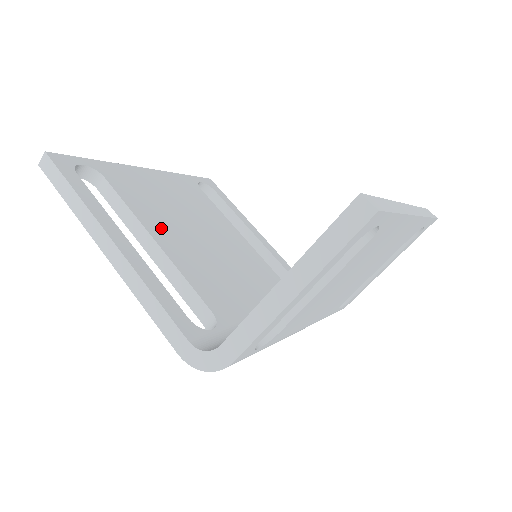
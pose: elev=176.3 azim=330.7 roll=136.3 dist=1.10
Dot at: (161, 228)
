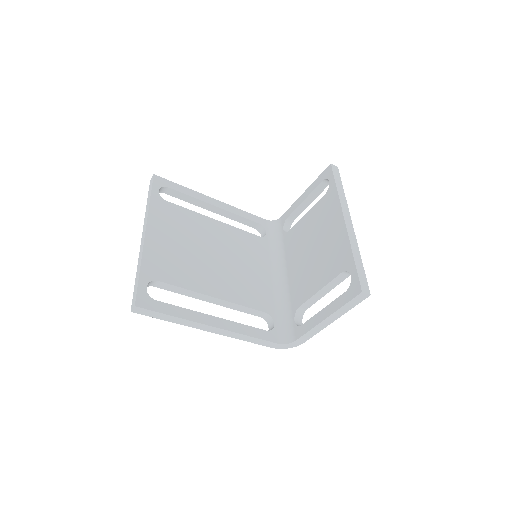
Dot at: (206, 283)
